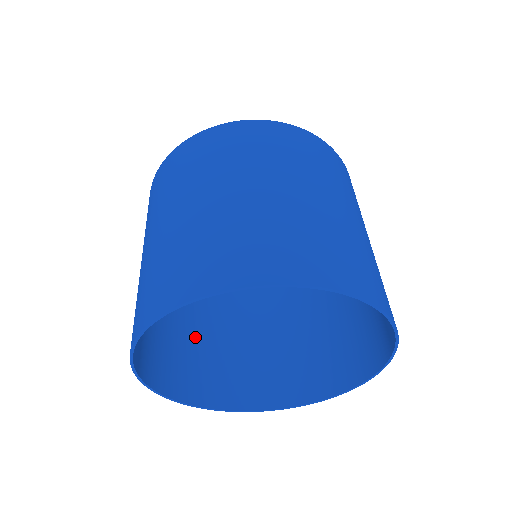
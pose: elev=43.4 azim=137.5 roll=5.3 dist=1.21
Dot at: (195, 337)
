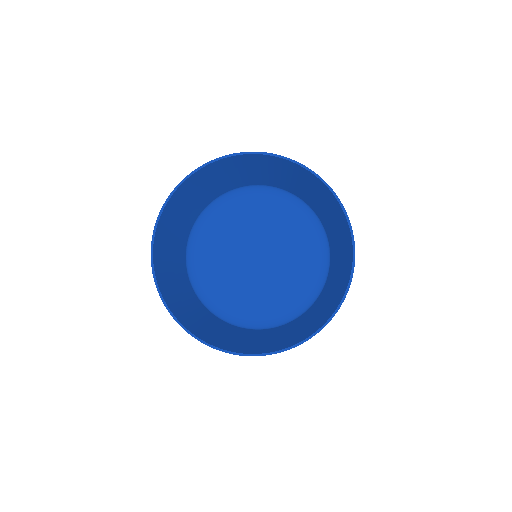
Dot at: (240, 341)
